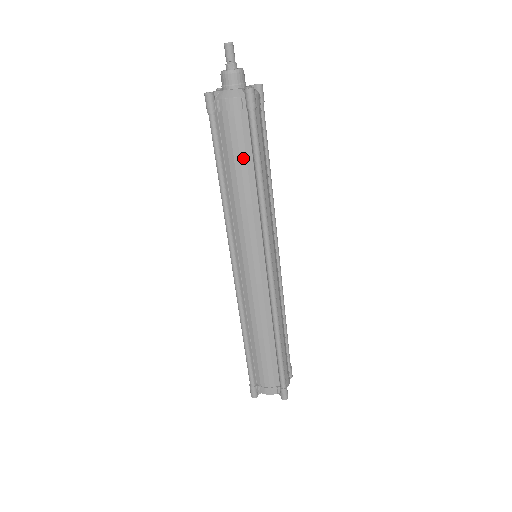
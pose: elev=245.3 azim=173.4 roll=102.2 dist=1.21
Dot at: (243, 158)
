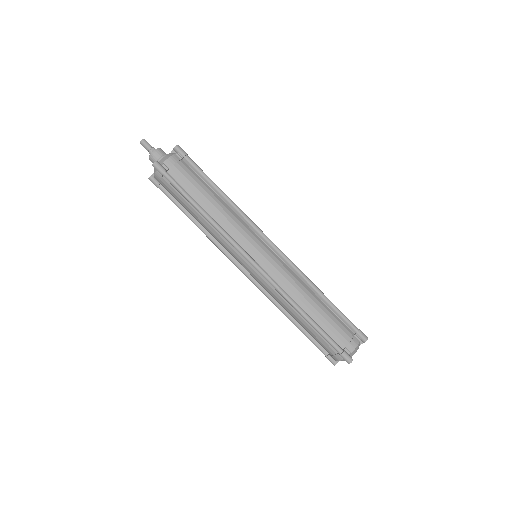
Dot at: (203, 186)
